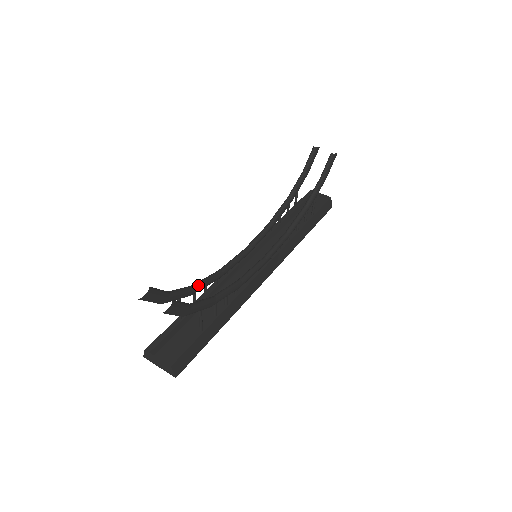
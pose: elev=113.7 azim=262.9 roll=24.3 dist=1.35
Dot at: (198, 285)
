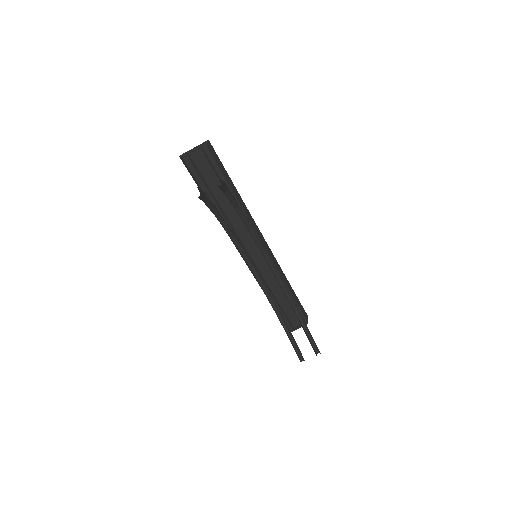
Dot at: (278, 312)
